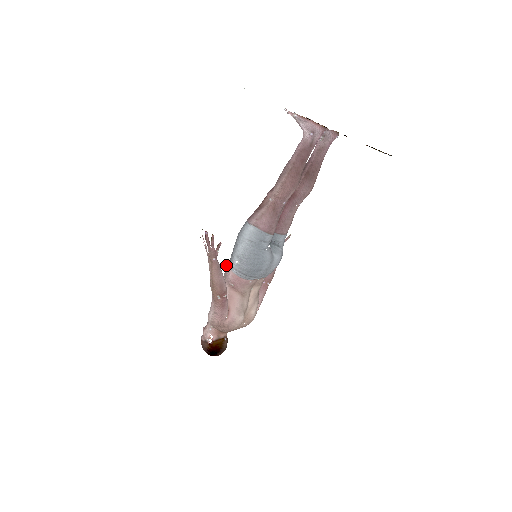
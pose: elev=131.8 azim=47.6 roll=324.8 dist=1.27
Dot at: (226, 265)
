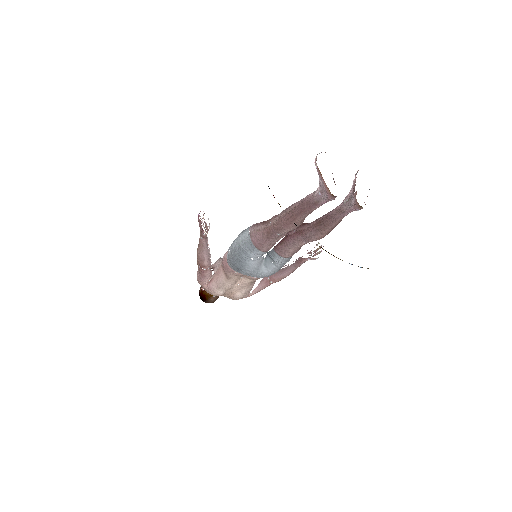
Dot at: occluded
